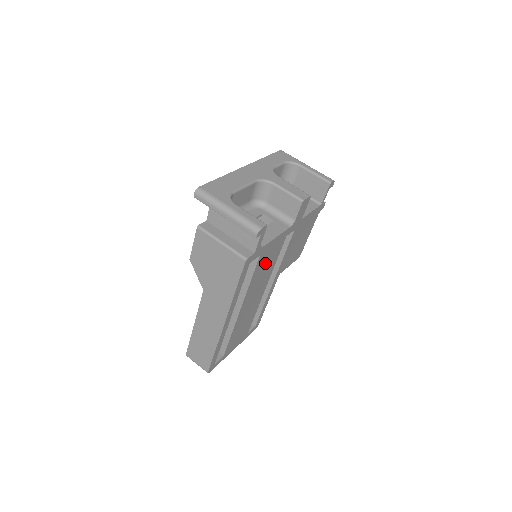
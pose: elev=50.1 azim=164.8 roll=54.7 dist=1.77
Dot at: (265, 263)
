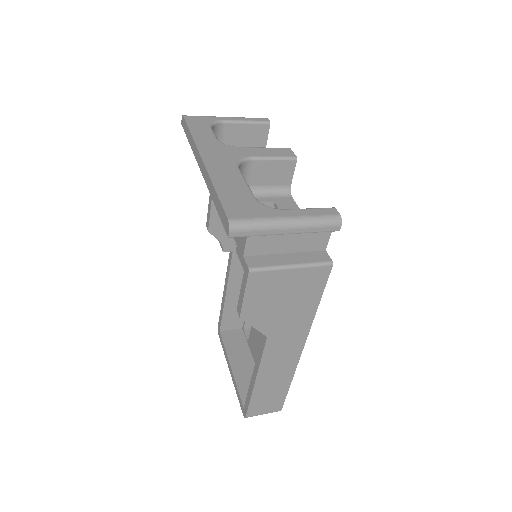
Dot at: occluded
